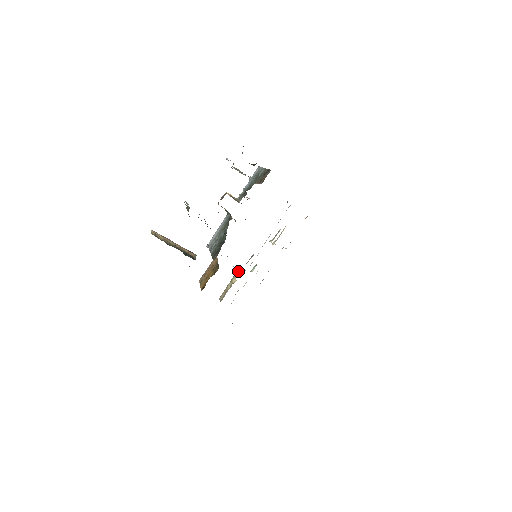
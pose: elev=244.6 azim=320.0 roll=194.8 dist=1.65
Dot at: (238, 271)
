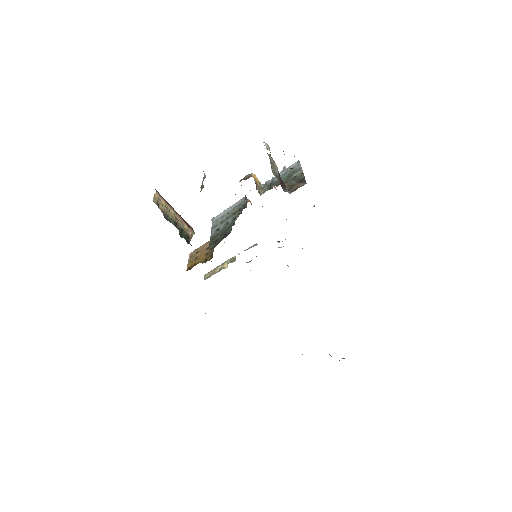
Dot at: (233, 258)
